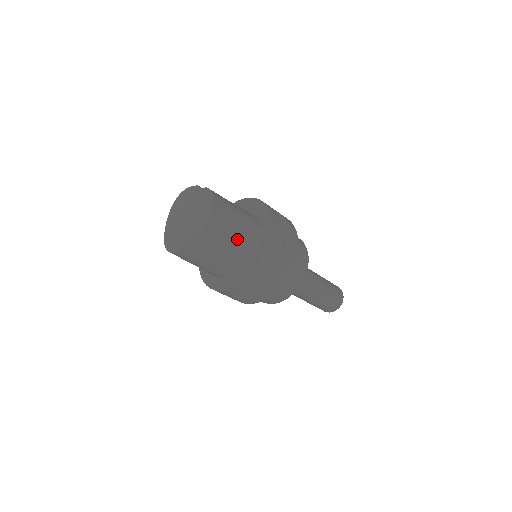
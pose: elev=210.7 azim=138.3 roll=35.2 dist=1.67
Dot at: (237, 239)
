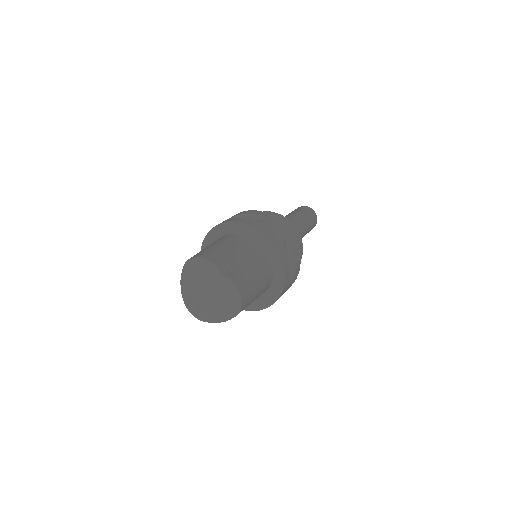
Dot at: occluded
